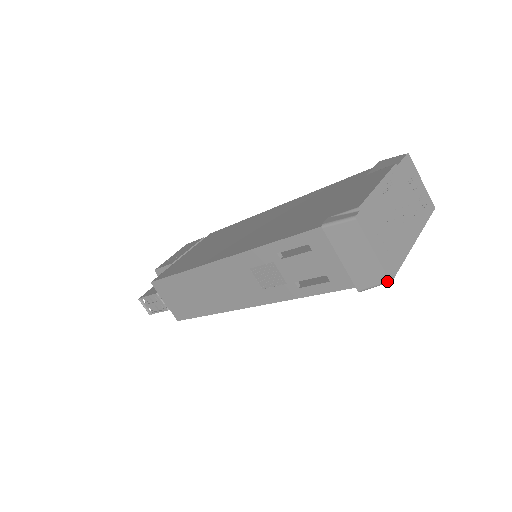
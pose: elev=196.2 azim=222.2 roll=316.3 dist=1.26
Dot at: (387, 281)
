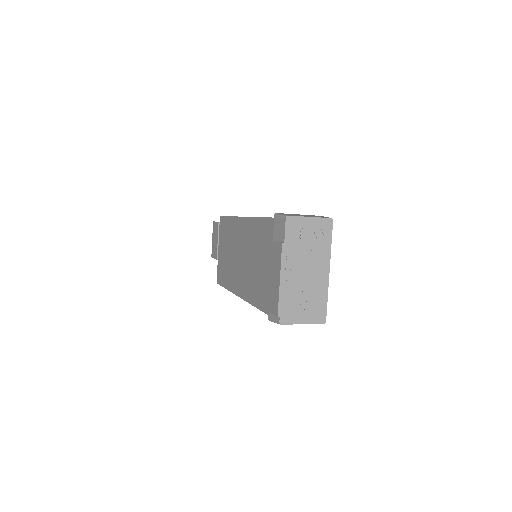
Dot at: (323, 323)
